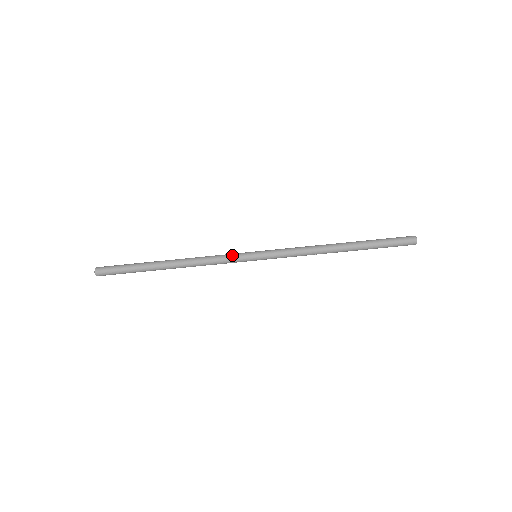
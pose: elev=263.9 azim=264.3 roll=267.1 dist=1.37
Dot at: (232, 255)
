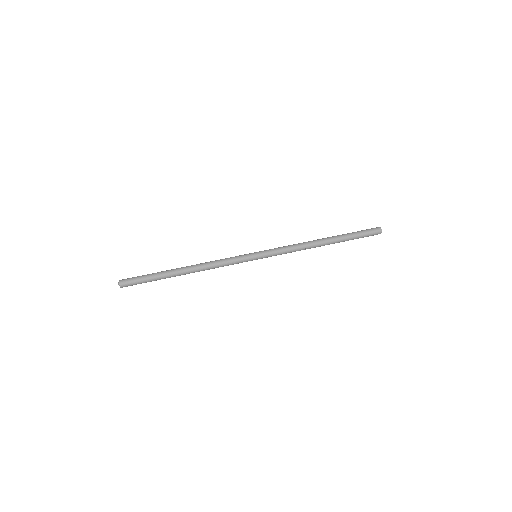
Dot at: (236, 256)
